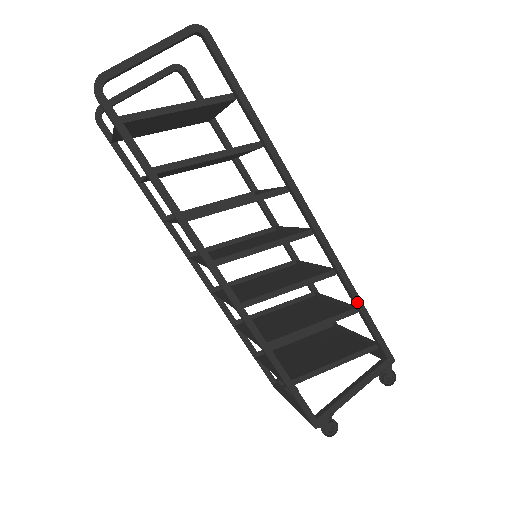
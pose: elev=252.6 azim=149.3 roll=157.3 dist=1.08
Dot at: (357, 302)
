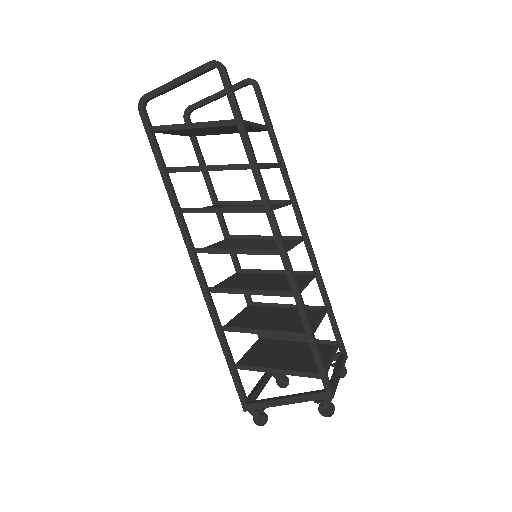
Dot at: (306, 328)
